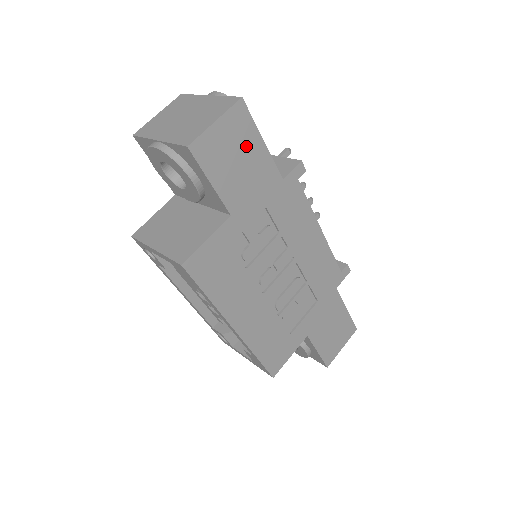
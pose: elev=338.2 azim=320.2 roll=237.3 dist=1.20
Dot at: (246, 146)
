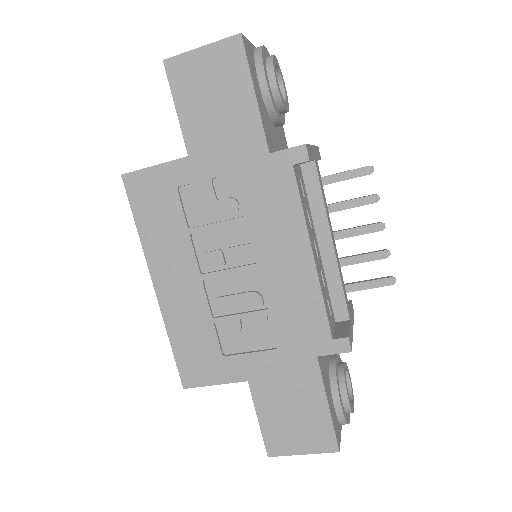
Dot at: (230, 89)
